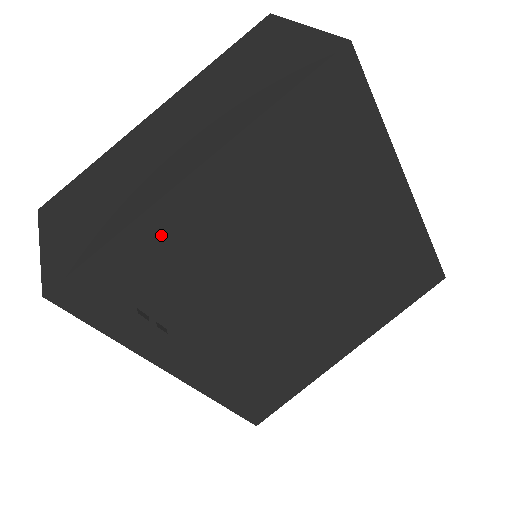
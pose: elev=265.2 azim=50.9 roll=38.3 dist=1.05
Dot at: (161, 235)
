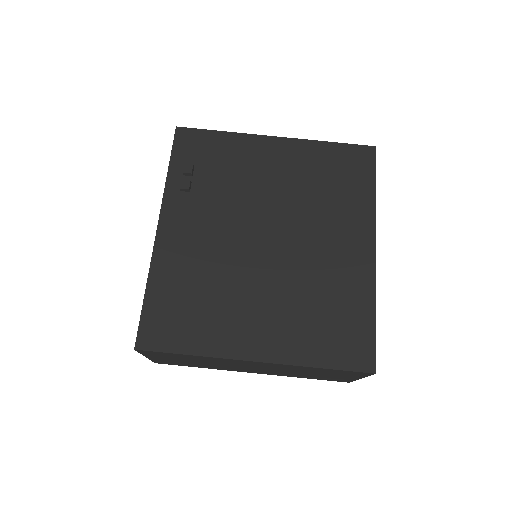
Dot at: (239, 147)
